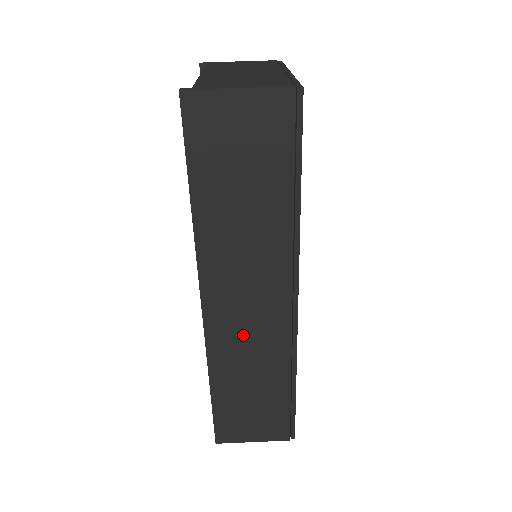
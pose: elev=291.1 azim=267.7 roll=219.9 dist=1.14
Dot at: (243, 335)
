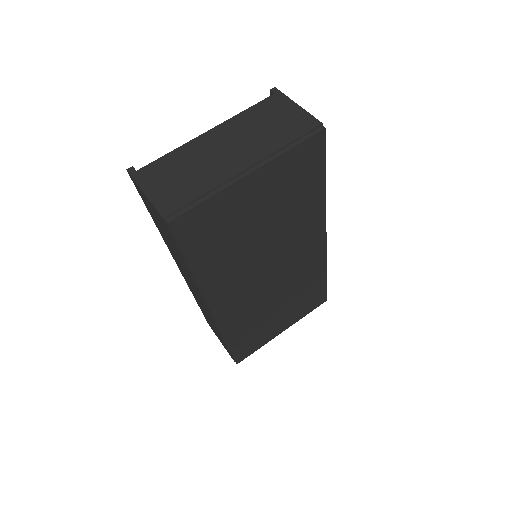
Dot at: occluded
